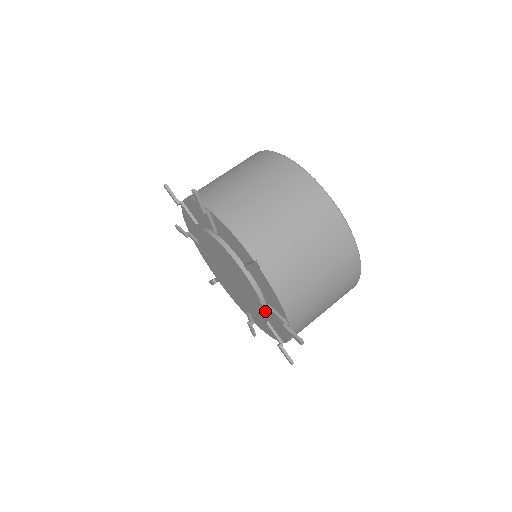
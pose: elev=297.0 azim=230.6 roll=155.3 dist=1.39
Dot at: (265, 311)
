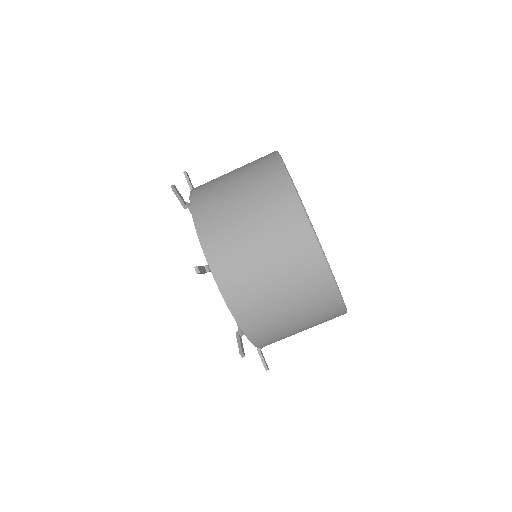
Dot at: occluded
